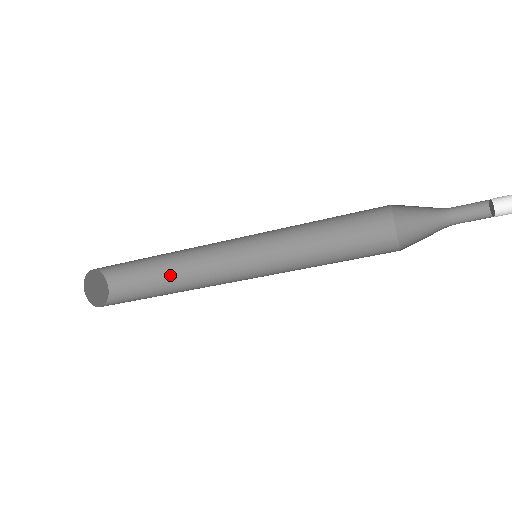
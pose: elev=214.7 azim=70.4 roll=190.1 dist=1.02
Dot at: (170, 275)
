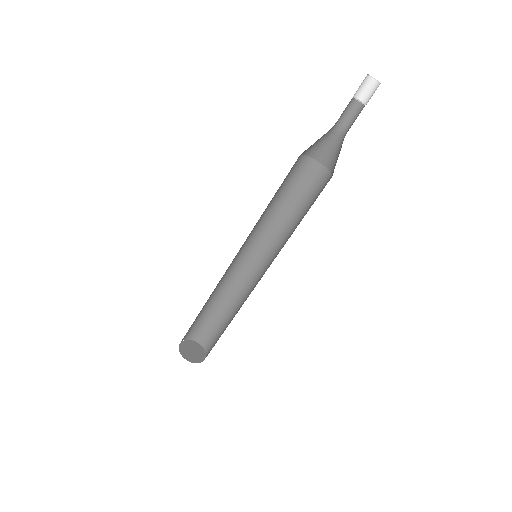
Dot at: (230, 314)
